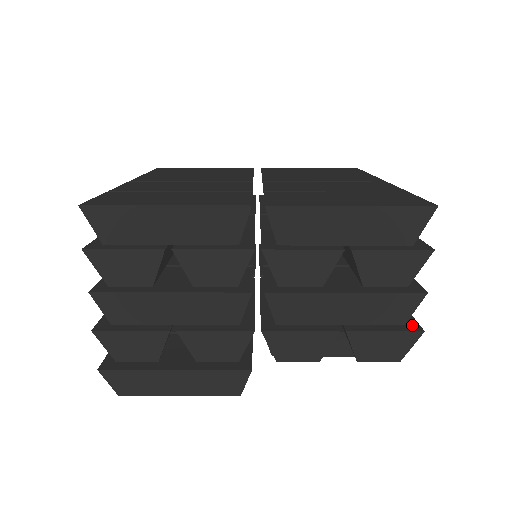
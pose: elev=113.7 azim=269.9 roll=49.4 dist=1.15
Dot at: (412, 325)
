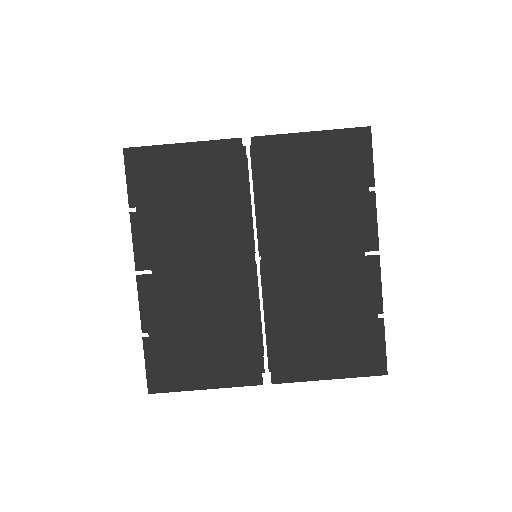
Dot at: occluded
